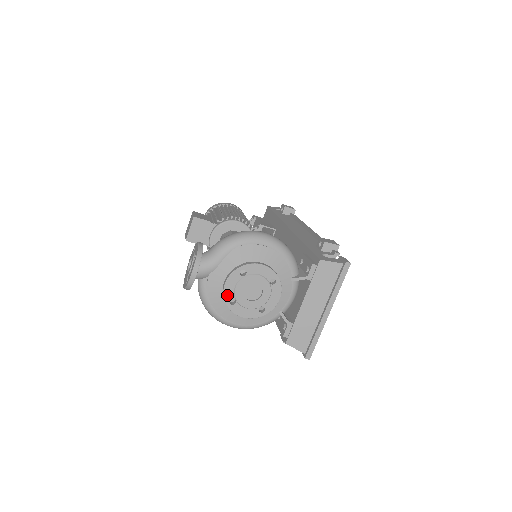
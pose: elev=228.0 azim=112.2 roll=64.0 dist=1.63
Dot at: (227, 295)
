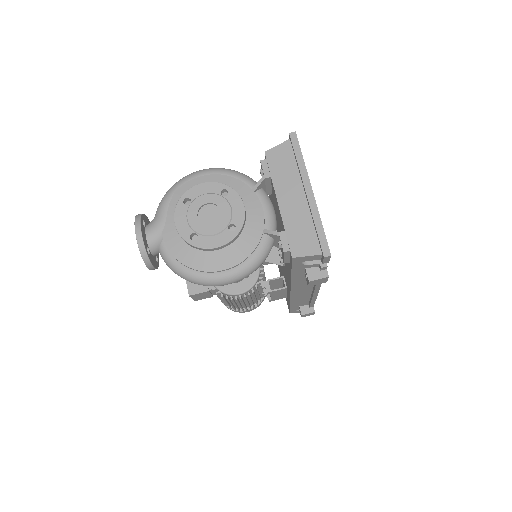
Dot at: (184, 233)
